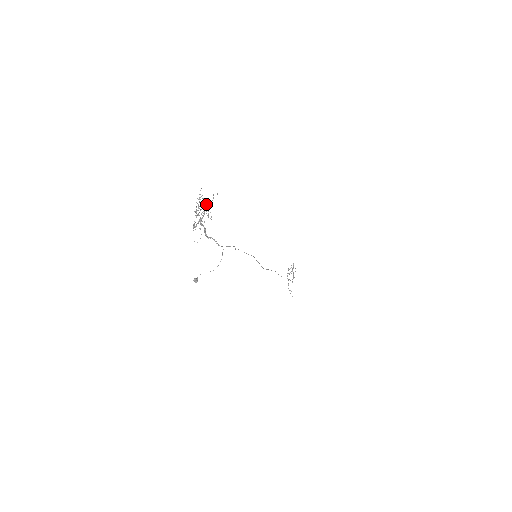
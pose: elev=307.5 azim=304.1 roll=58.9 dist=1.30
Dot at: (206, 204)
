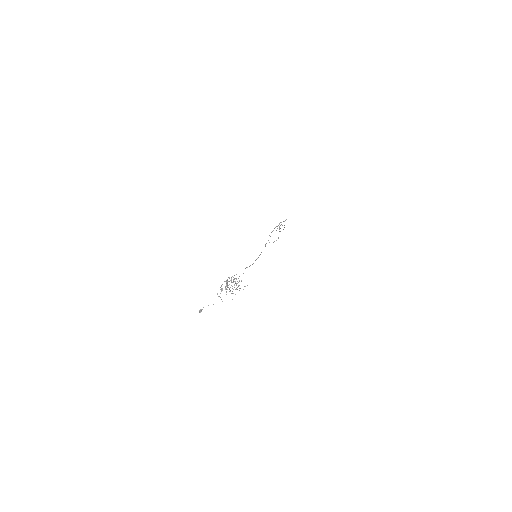
Dot at: occluded
